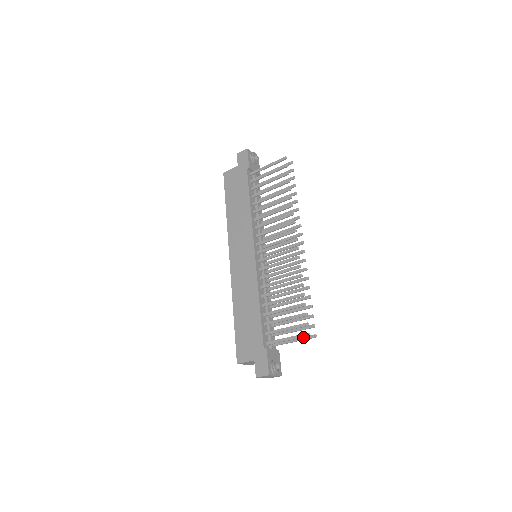
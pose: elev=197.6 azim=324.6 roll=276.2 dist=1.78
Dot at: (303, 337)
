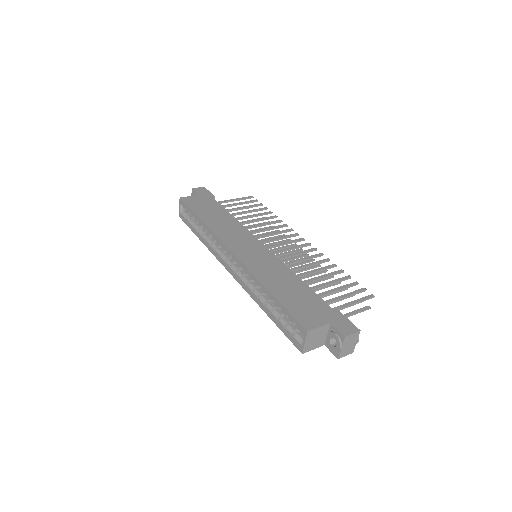
Dot at: (368, 299)
